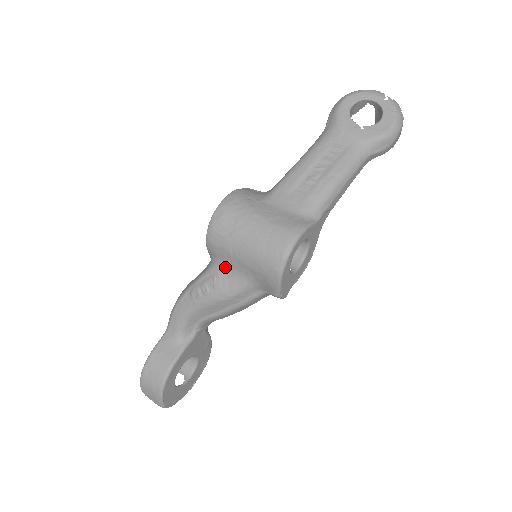
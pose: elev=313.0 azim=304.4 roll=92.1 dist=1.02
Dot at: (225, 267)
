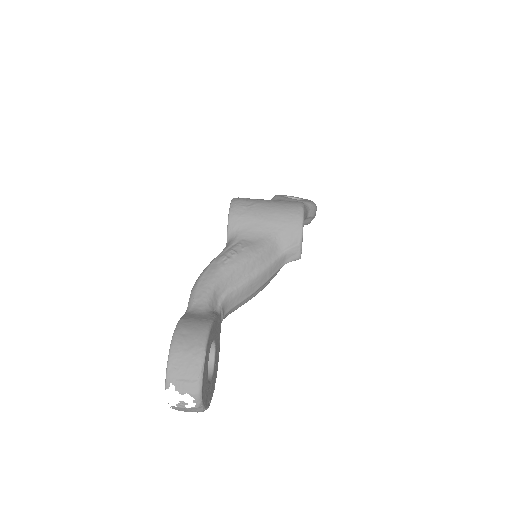
Dot at: (248, 234)
